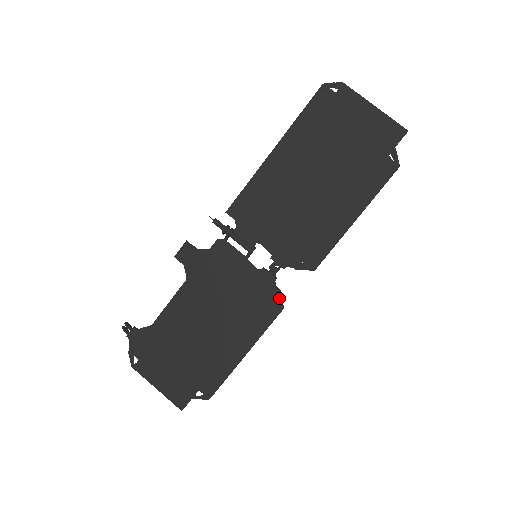
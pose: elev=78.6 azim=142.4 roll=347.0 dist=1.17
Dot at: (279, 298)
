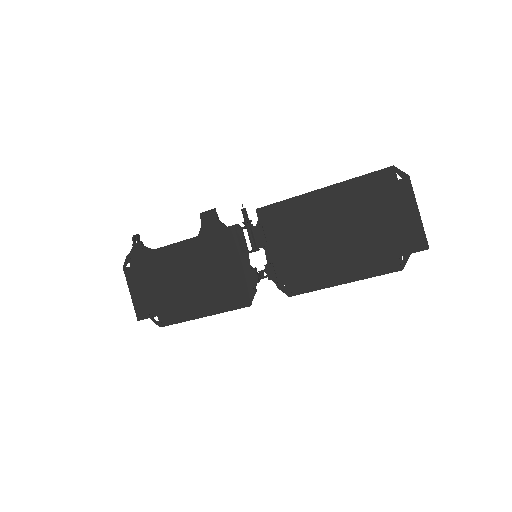
Dot at: (252, 297)
